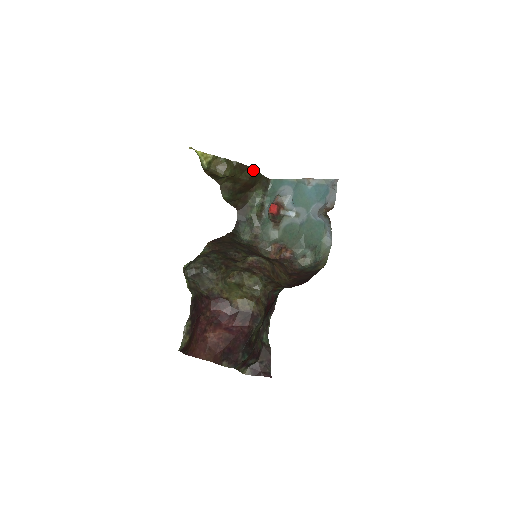
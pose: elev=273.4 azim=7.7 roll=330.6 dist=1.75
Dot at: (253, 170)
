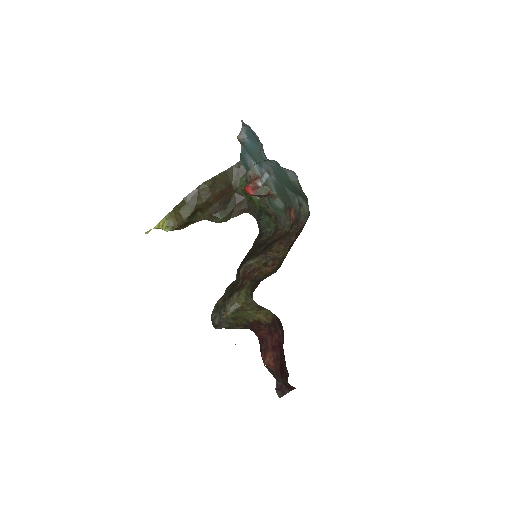
Dot at: (204, 185)
